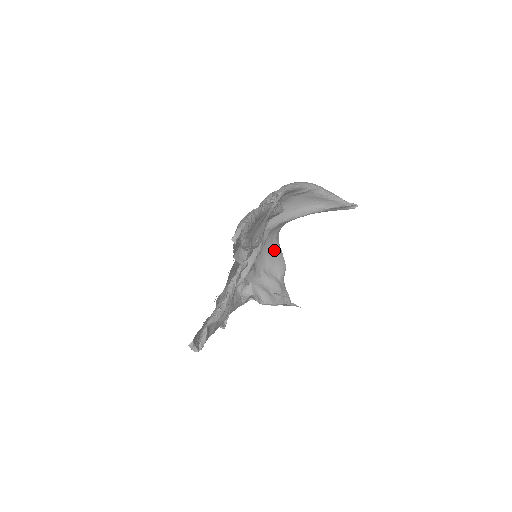
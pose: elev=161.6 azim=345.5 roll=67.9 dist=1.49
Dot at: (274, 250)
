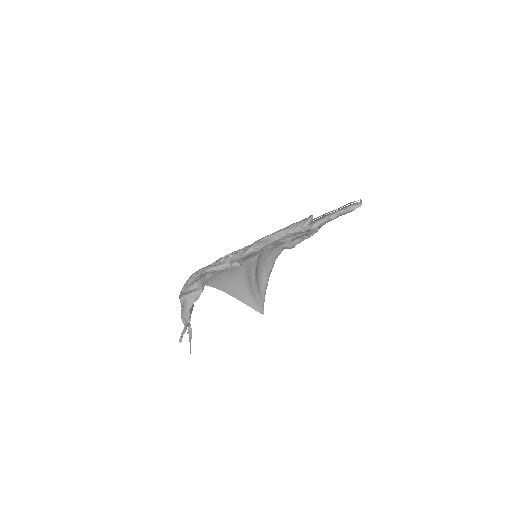
Dot at: occluded
